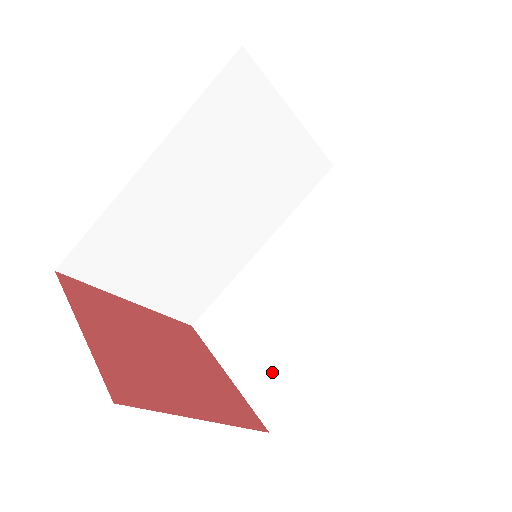
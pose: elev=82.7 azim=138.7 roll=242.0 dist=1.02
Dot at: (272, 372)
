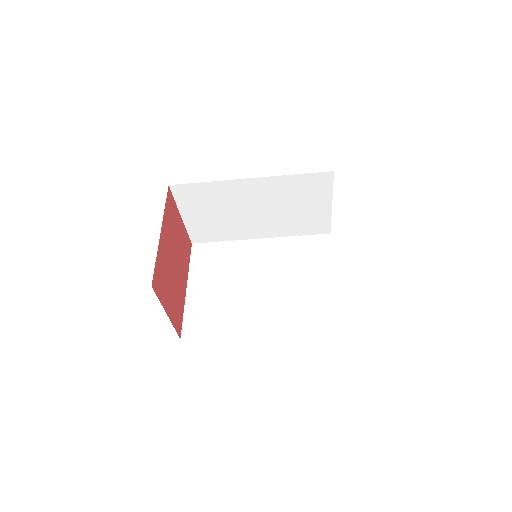
Dot at: (210, 228)
